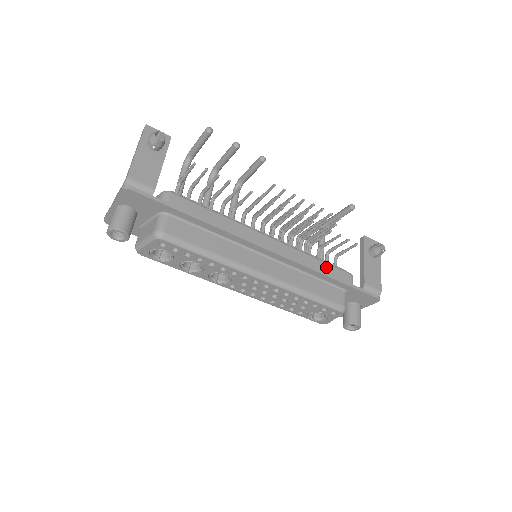
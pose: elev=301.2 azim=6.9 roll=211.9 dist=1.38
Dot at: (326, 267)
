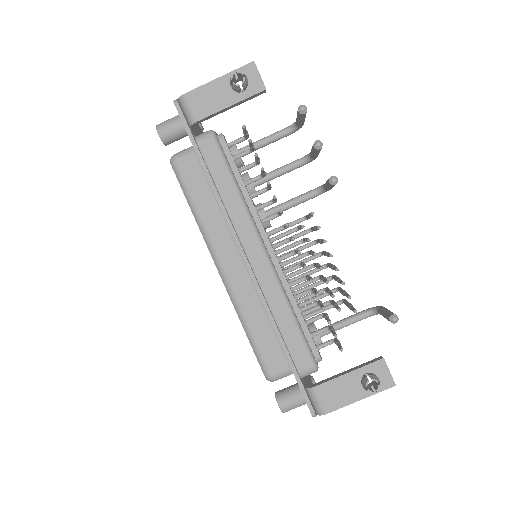
Dot at: (292, 331)
